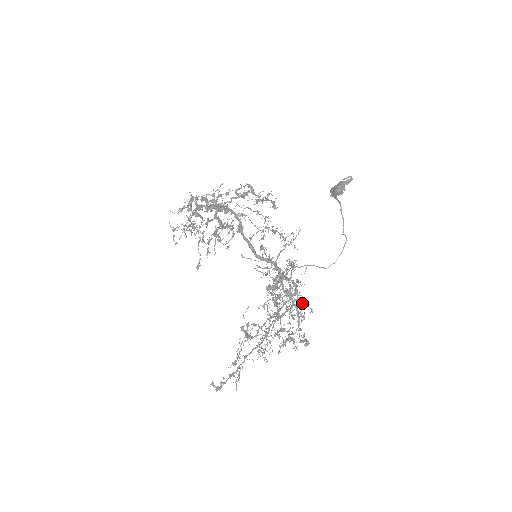
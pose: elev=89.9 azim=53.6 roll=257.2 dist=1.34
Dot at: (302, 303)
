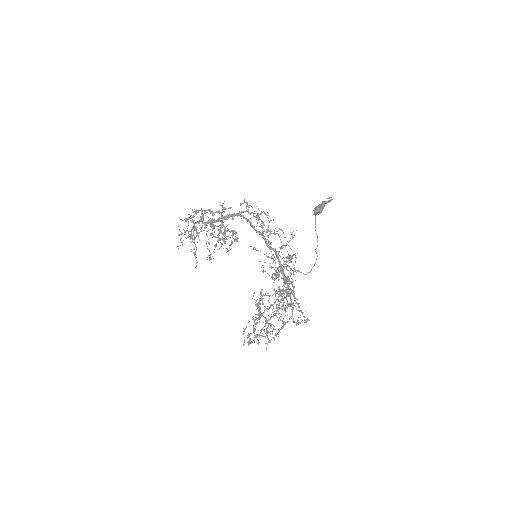
Dot at: occluded
